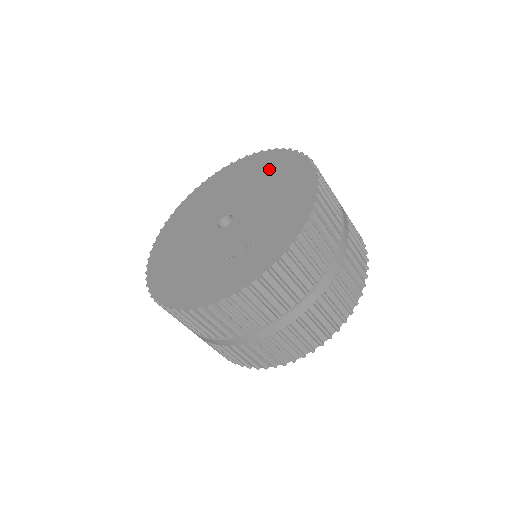
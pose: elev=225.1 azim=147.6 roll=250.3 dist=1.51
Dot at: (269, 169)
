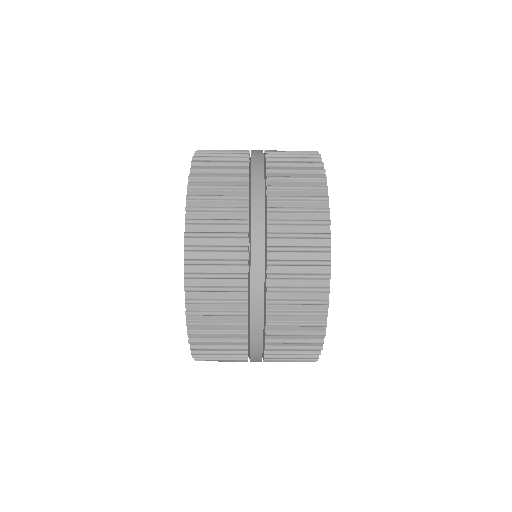
Dot at: occluded
